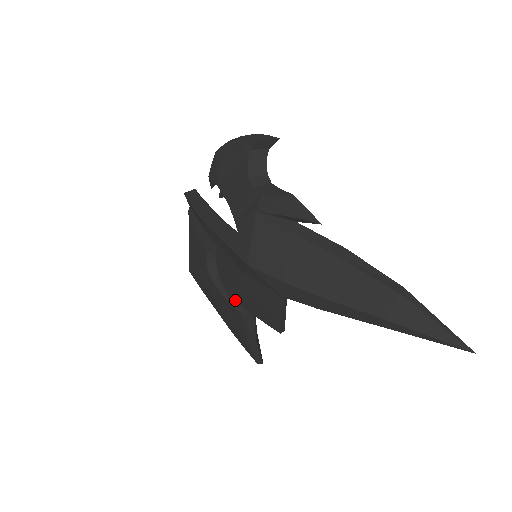
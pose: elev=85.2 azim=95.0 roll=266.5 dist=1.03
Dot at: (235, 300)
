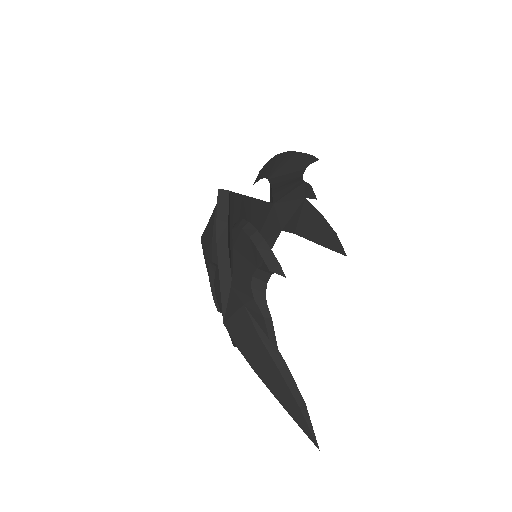
Dot at: (217, 301)
